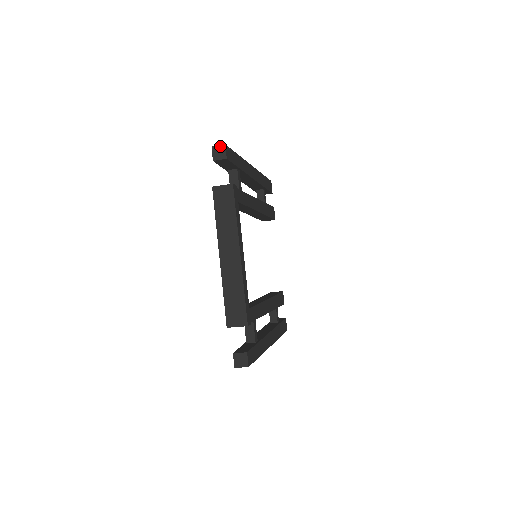
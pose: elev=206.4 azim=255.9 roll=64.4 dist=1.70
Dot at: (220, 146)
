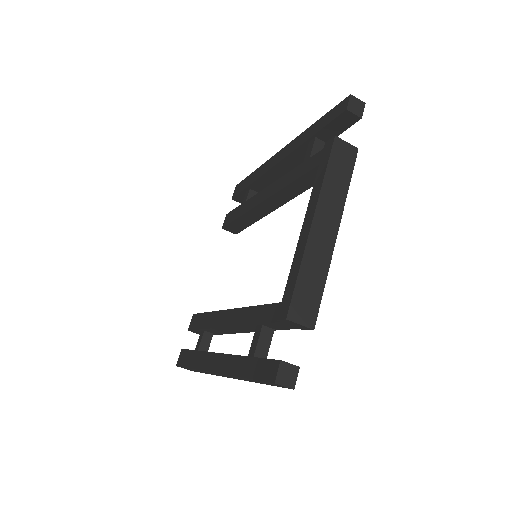
Dot at: (360, 101)
